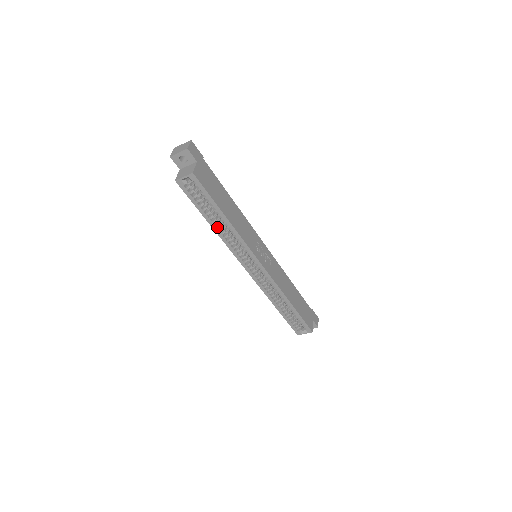
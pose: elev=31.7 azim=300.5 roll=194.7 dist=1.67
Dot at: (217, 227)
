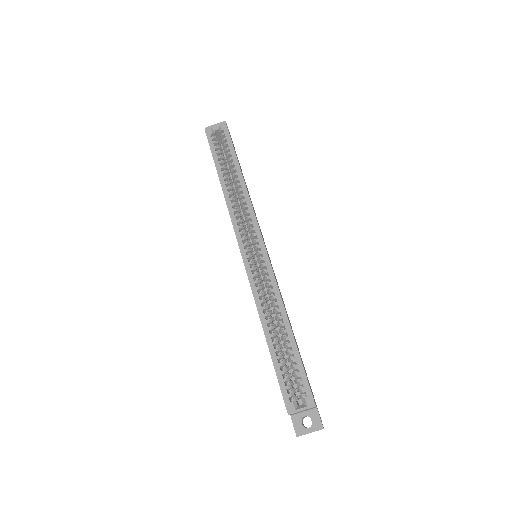
Dot at: (226, 187)
